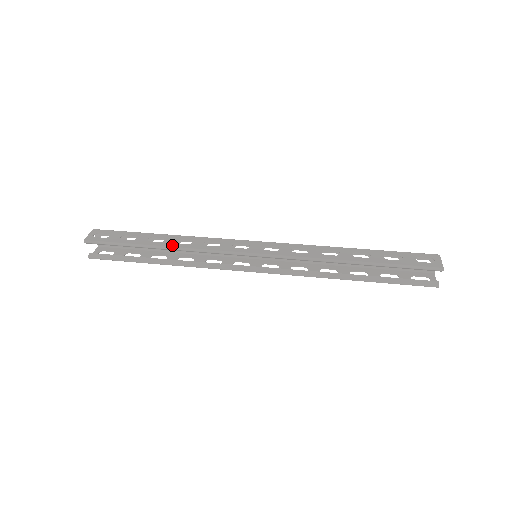
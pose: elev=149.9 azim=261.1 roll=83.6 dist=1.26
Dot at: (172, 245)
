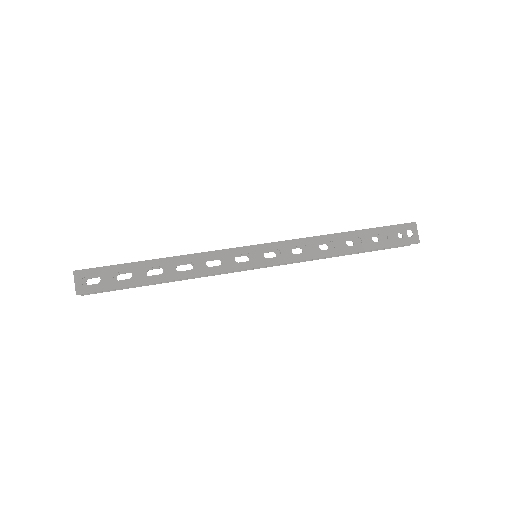
Dot at: (176, 276)
